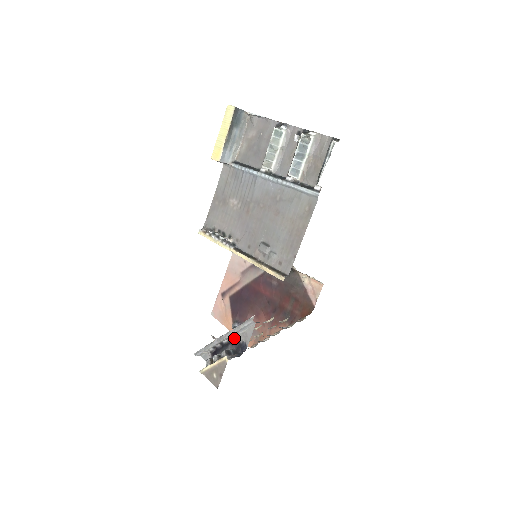
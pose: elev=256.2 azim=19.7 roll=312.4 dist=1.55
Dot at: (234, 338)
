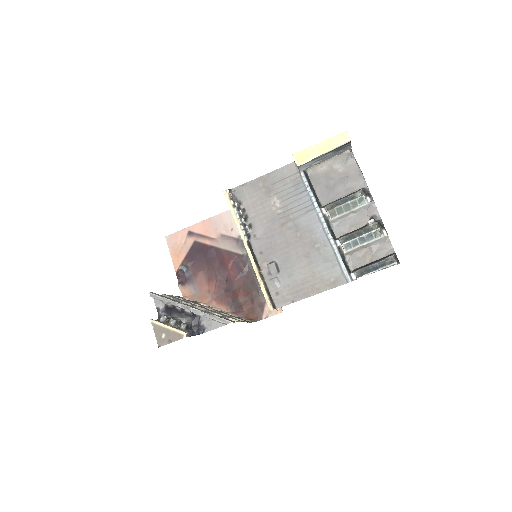
Dot at: (198, 316)
